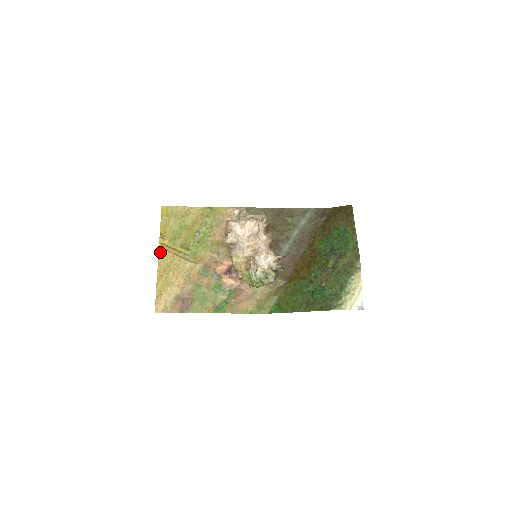
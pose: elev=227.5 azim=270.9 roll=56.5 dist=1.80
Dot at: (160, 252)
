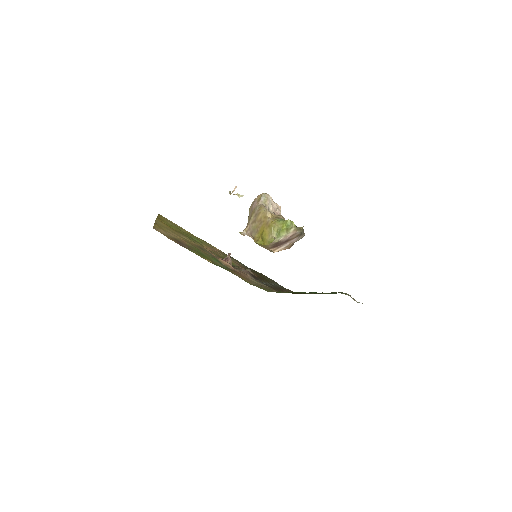
Dot at: (157, 220)
